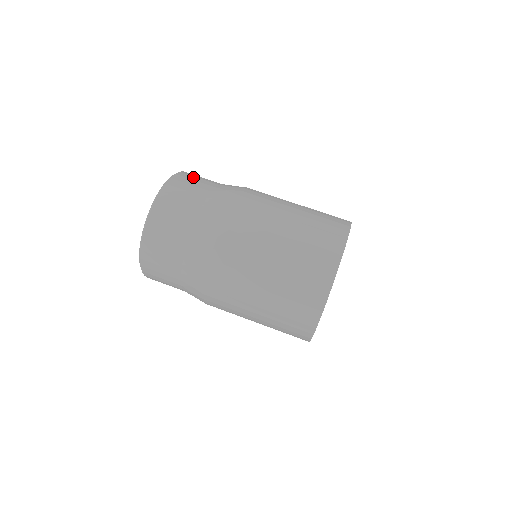
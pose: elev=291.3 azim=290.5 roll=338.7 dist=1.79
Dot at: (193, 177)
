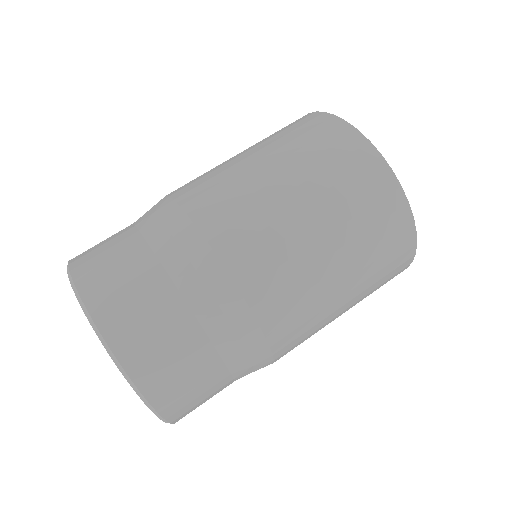
Dot at: (94, 247)
